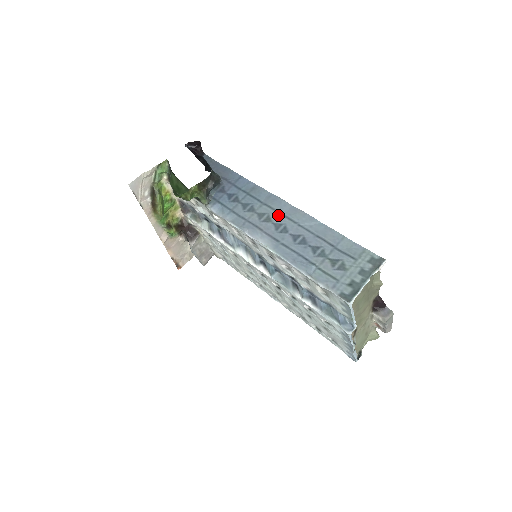
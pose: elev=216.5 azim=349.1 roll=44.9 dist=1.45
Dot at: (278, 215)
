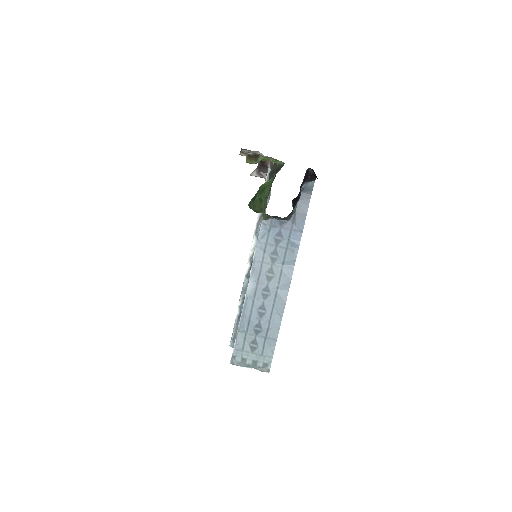
Dot at: (276, 285)
